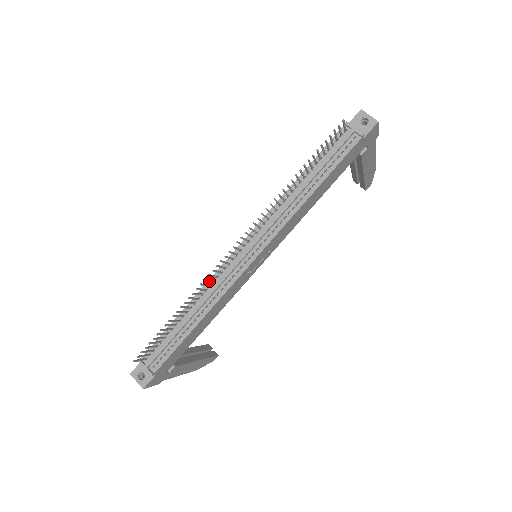
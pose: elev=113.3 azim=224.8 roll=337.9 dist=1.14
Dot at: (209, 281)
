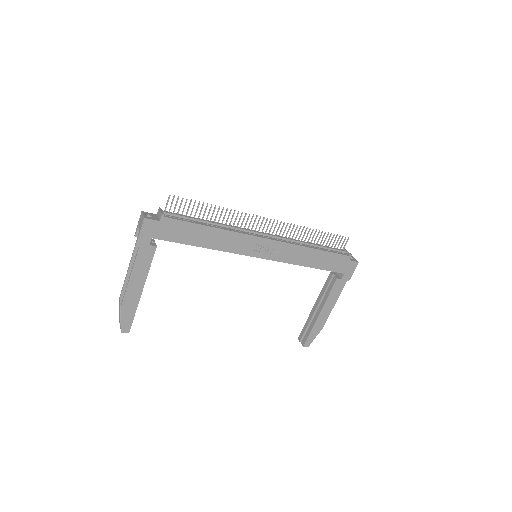
Dot at: (239, 220)
